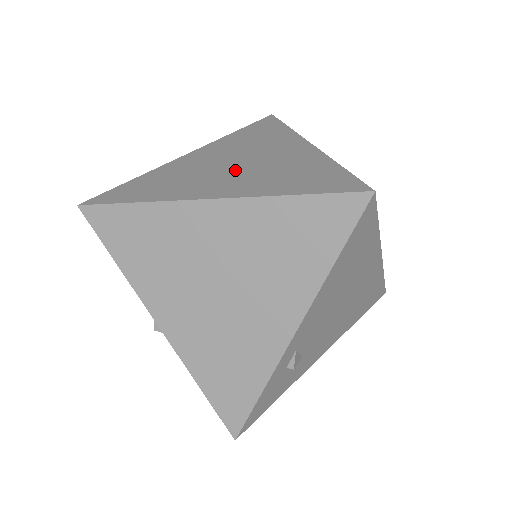
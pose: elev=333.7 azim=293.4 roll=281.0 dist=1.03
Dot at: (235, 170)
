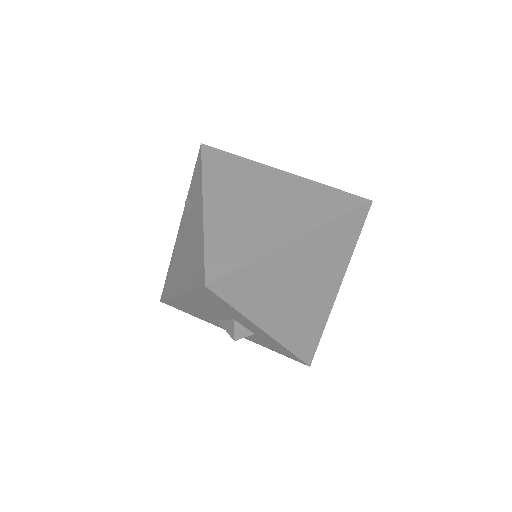
Dot at: (273, 210)
